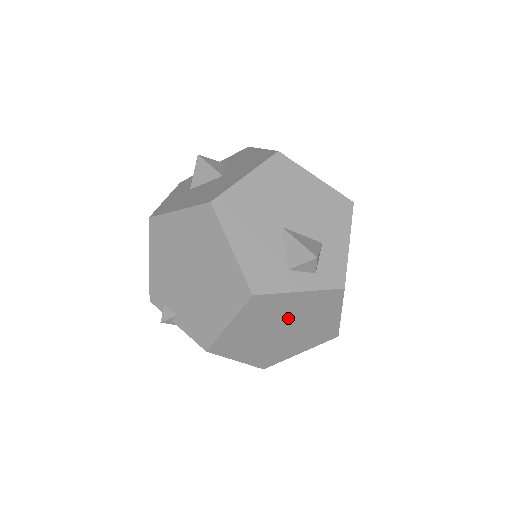
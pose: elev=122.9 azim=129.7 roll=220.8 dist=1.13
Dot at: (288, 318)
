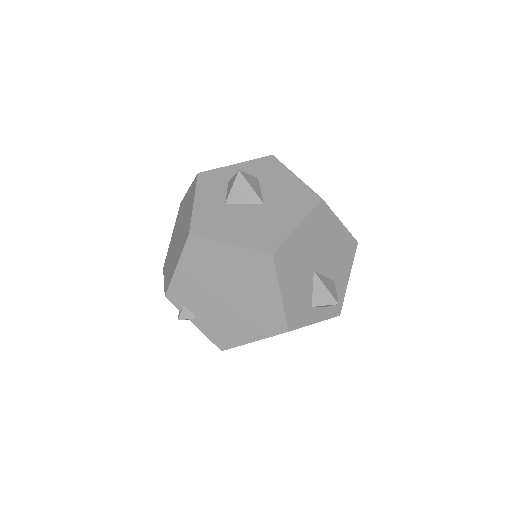
Dot at: occluded
